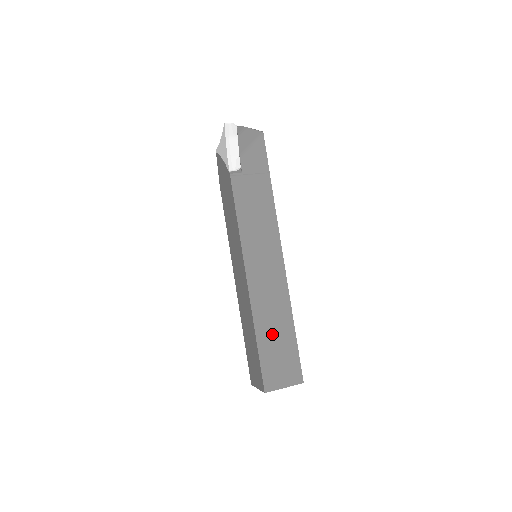
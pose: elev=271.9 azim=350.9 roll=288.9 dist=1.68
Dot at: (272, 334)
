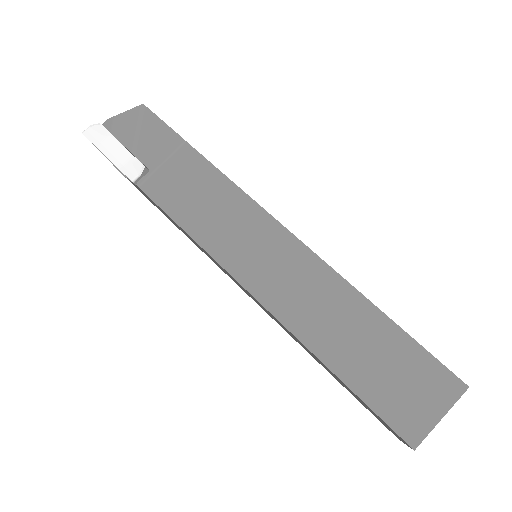
Dot at: (353, 347)
